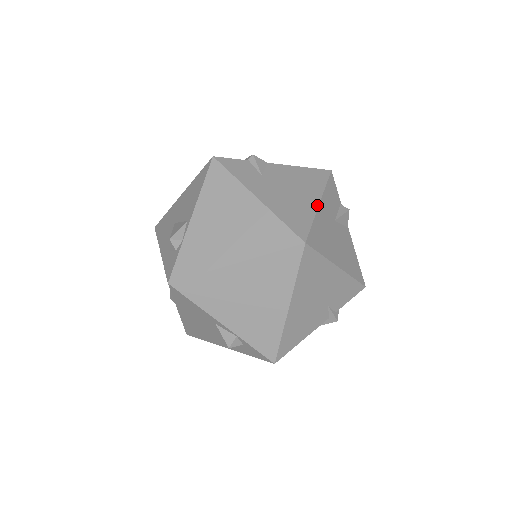
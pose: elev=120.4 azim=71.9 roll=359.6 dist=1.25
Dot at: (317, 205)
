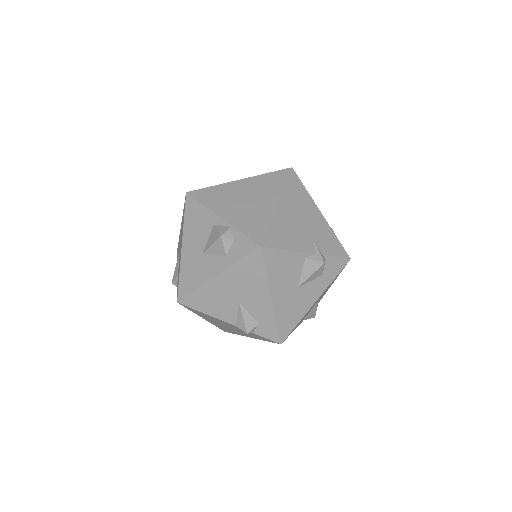
Dot at: occluded
